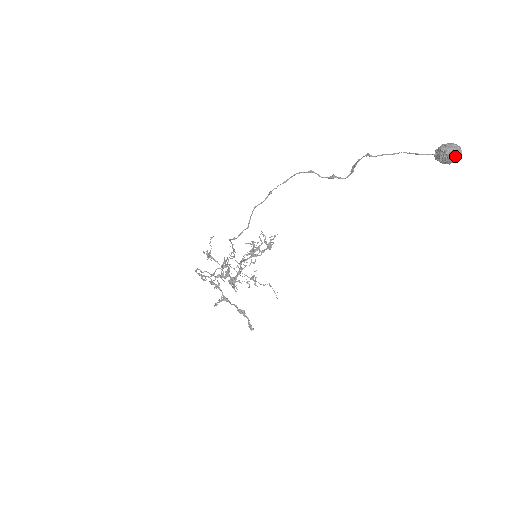
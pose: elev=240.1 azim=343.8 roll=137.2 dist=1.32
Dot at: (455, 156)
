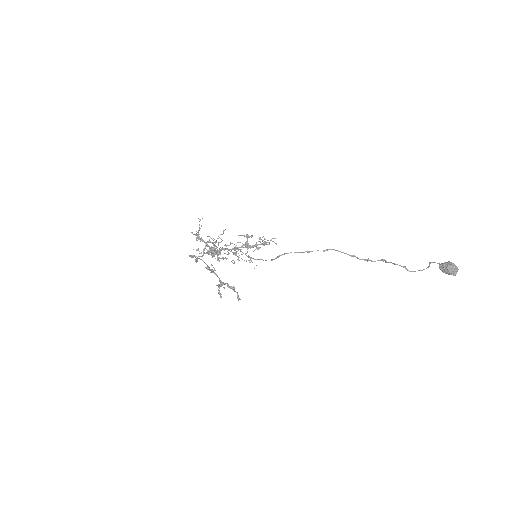
Dot at: (454, 275)
